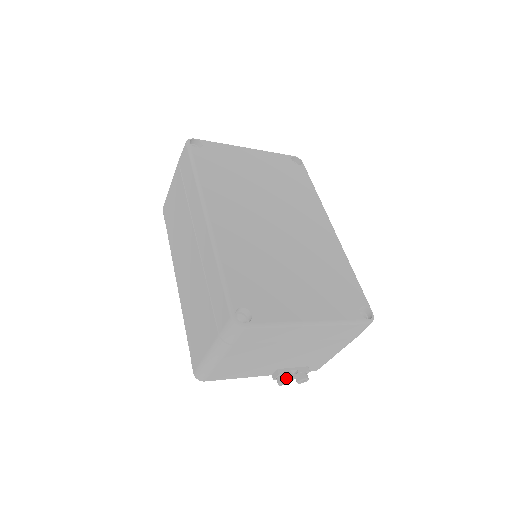
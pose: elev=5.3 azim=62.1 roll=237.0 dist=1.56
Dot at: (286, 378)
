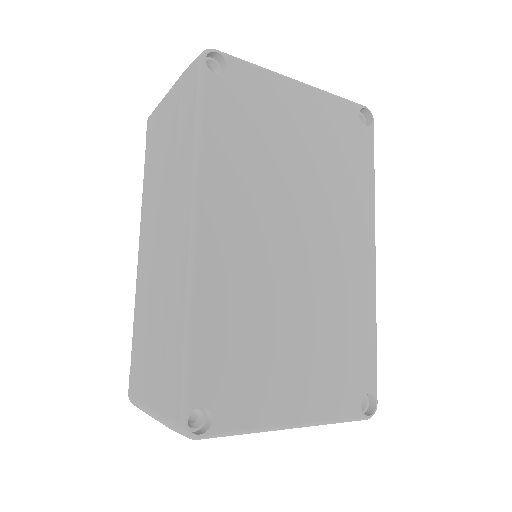
Dot at: occluded
